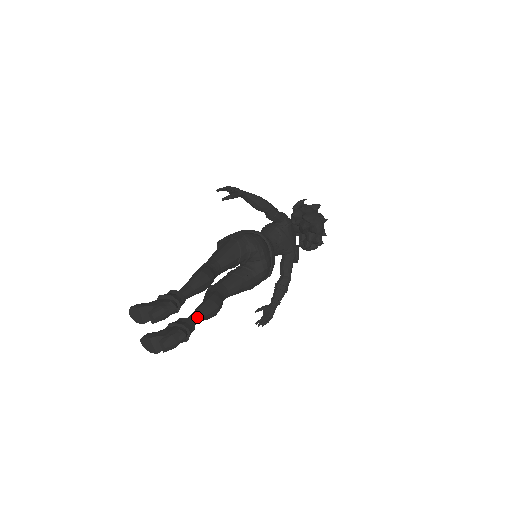
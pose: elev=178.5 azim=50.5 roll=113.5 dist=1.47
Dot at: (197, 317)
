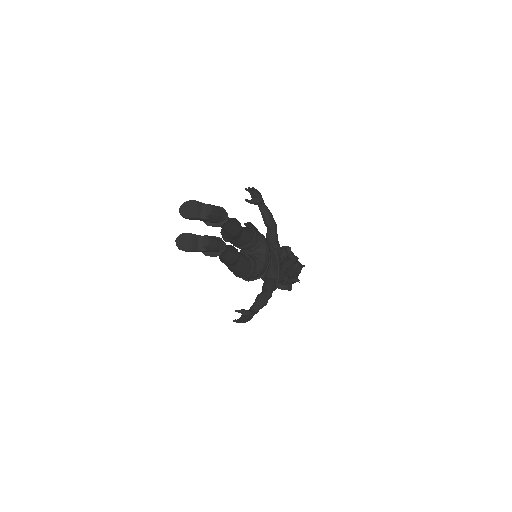
Dot at: (226, 247)
